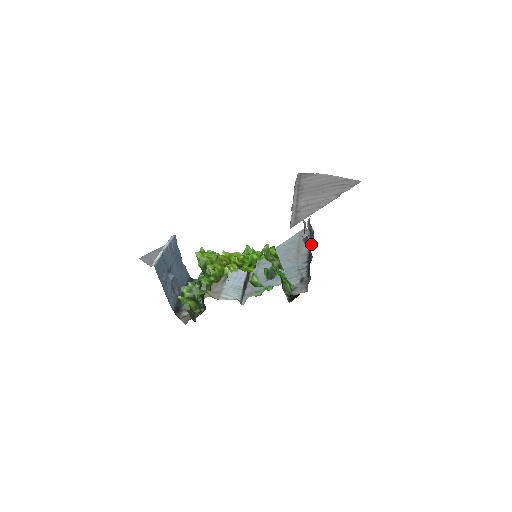
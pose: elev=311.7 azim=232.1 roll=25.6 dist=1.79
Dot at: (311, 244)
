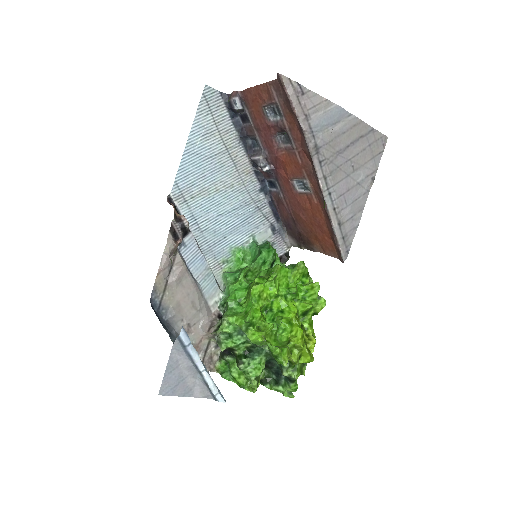
Dot at: (246, 144)
